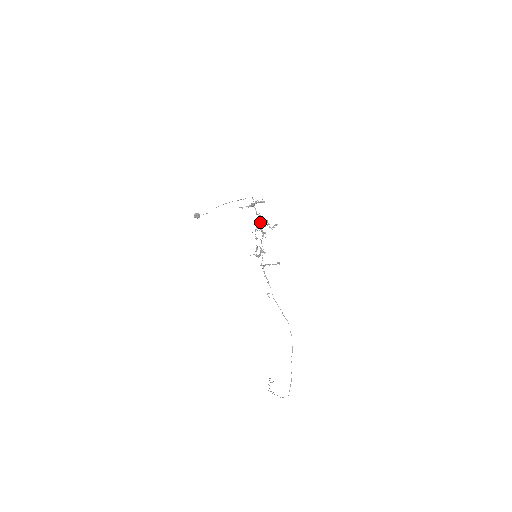
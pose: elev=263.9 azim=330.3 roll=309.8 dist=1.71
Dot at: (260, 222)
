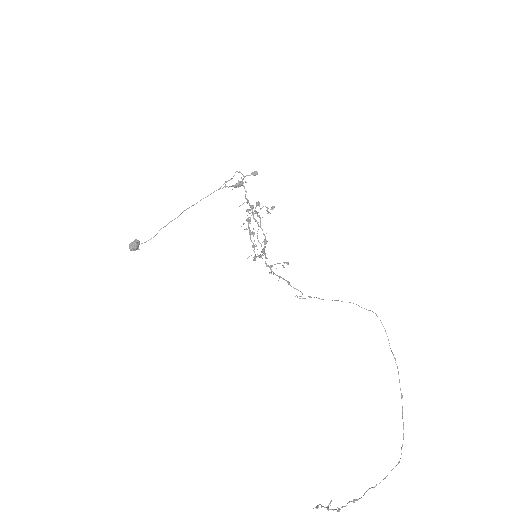
Dot at: (252, 207)
